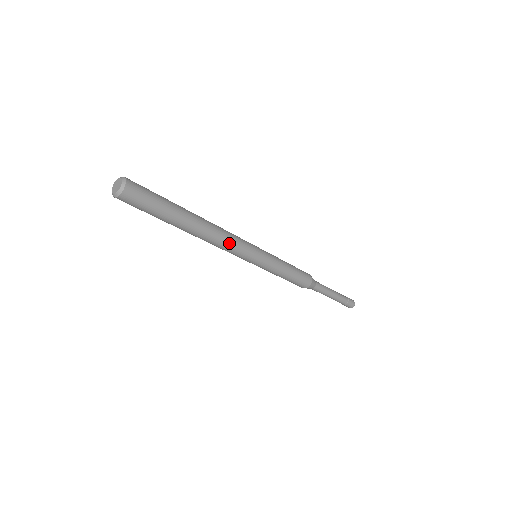
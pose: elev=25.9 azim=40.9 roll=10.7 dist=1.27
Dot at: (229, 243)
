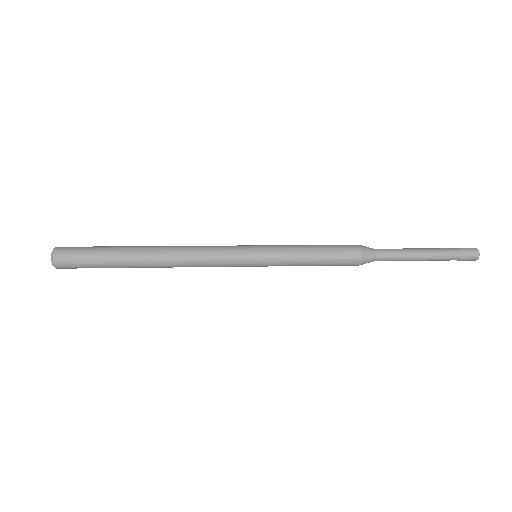
Dot at: occluded
